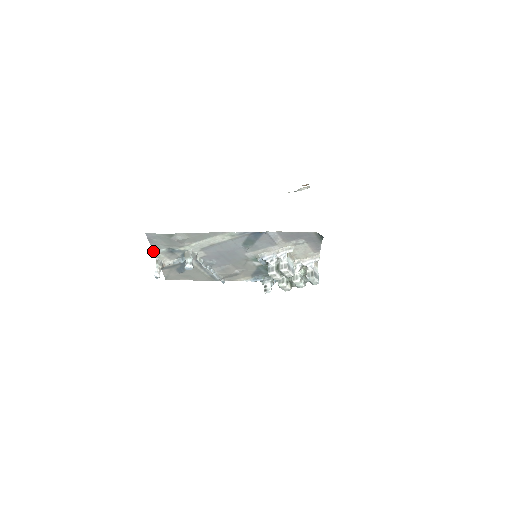
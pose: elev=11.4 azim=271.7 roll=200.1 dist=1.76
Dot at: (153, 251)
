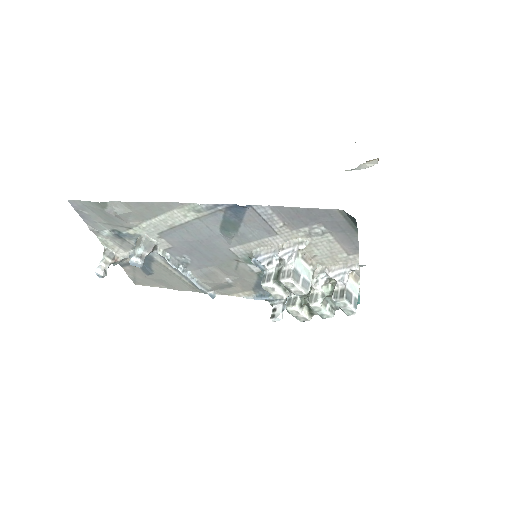
Dot at: (94, 233)
